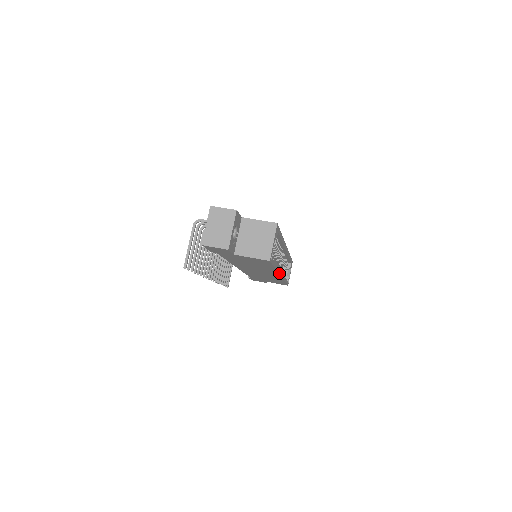
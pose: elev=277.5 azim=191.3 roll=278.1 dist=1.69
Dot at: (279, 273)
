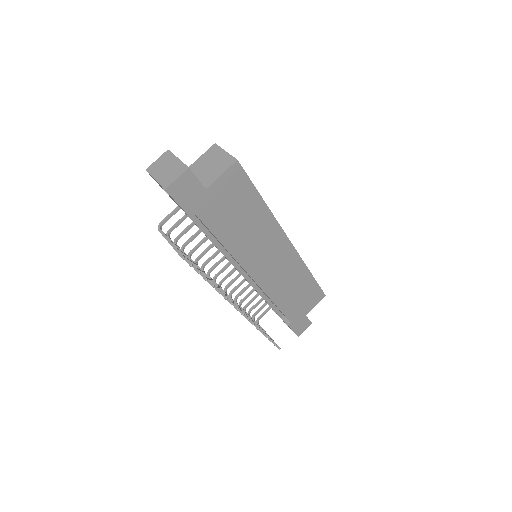
Dot at: (282, 229)
